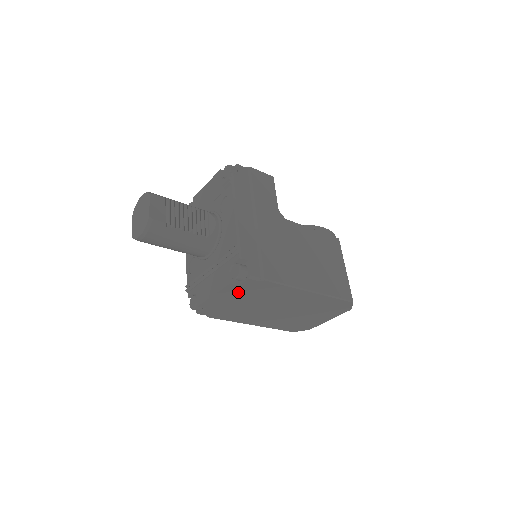
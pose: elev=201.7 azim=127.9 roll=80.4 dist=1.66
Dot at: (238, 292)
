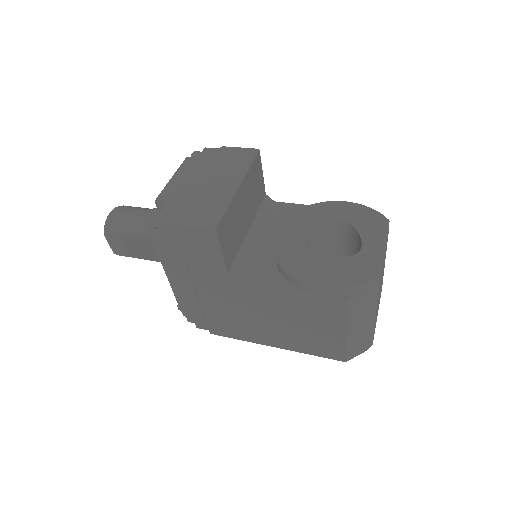
Dot at: occluded
